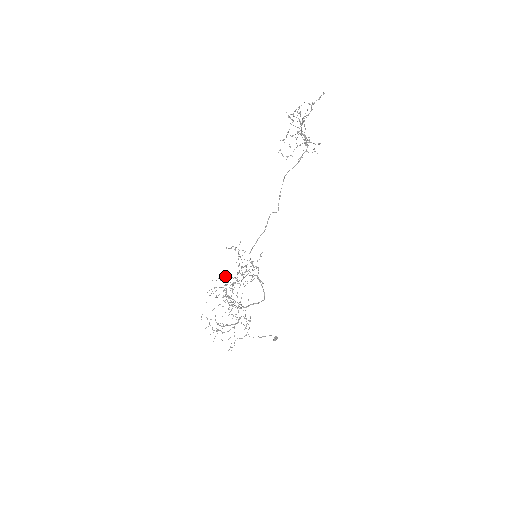
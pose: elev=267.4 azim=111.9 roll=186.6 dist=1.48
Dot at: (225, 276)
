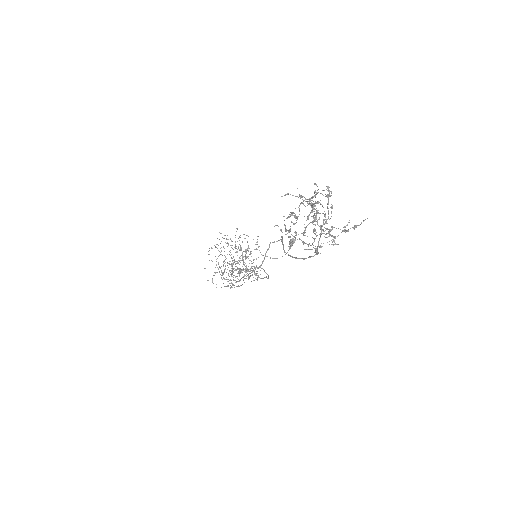
Dot at: occluded
